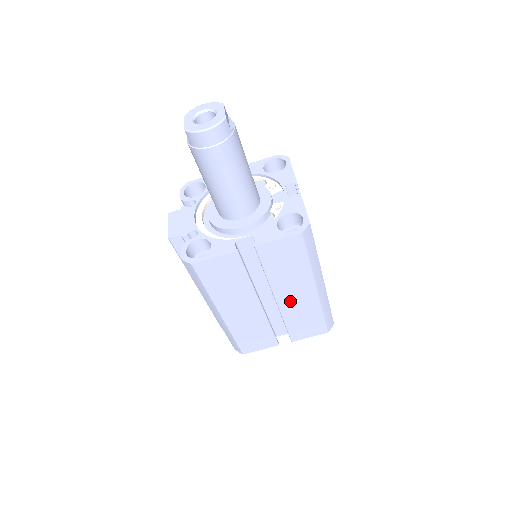
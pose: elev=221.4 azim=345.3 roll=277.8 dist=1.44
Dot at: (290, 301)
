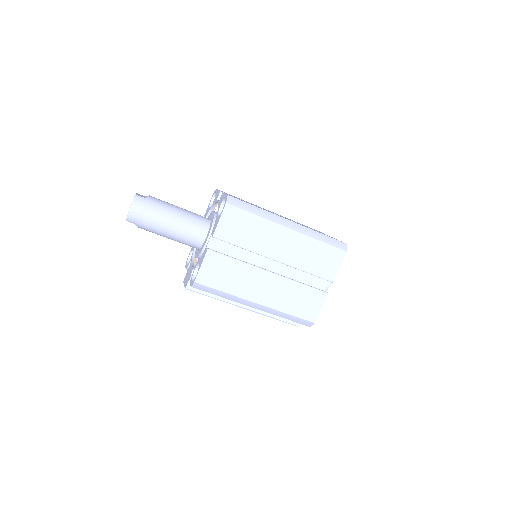
Dot at: (285, 253)
